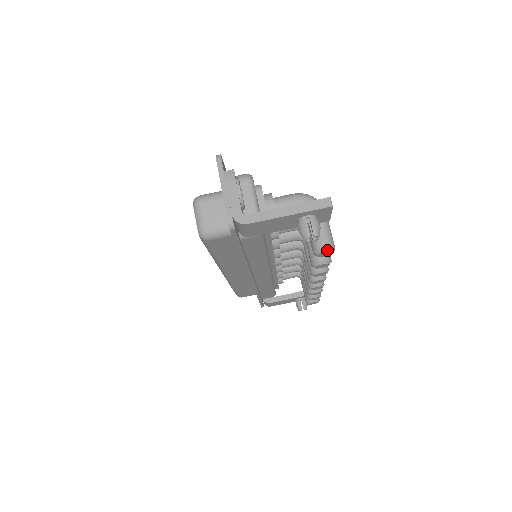
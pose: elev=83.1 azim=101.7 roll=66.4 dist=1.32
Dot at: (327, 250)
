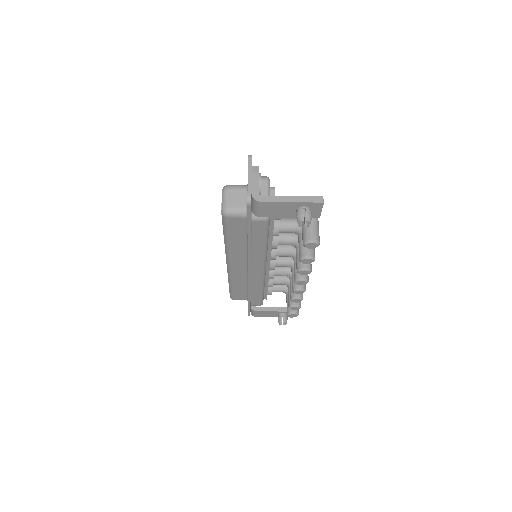
Dot at: (314, 242)
